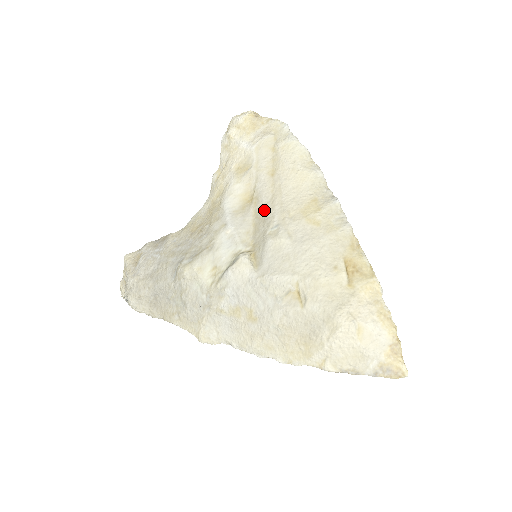
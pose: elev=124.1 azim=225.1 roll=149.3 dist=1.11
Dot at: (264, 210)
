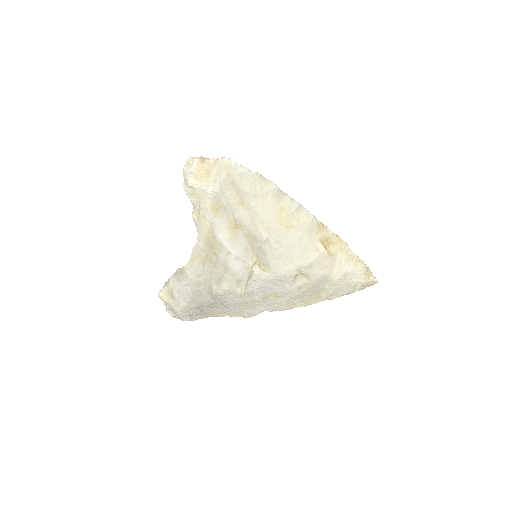
Dot at: (251, 232)
